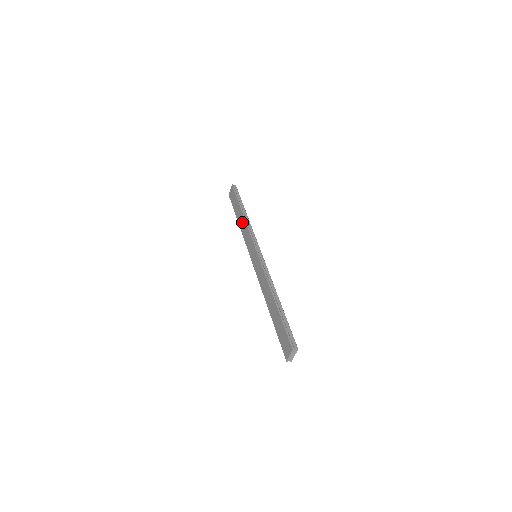
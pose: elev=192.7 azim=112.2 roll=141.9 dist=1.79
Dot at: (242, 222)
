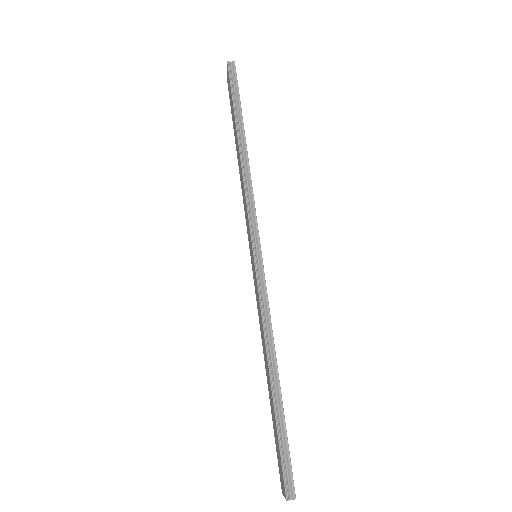
Dot at: (239, 166)
